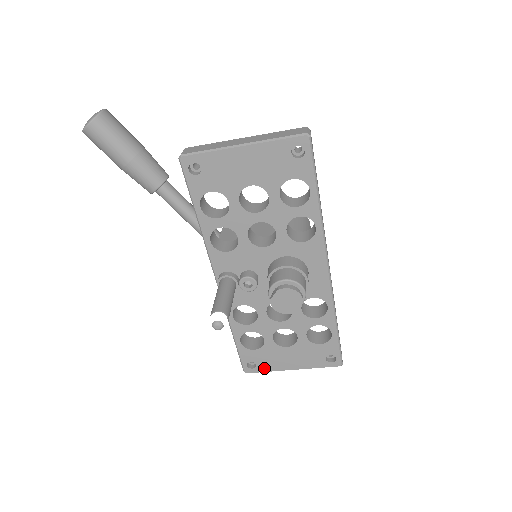
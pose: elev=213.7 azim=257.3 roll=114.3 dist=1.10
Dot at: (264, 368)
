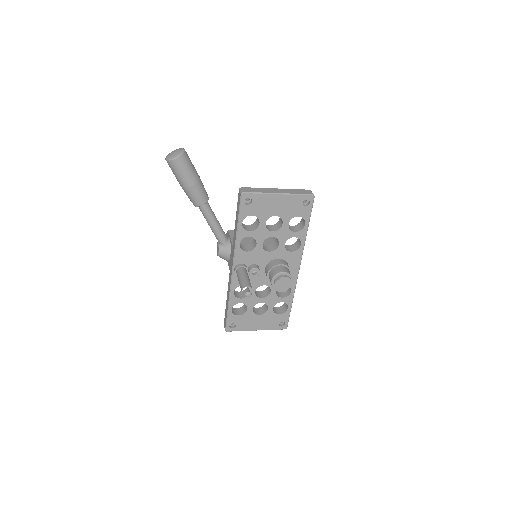
Dot at: (240, 328)
